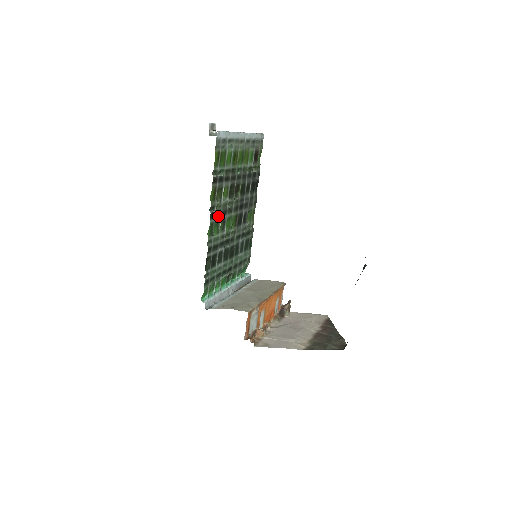
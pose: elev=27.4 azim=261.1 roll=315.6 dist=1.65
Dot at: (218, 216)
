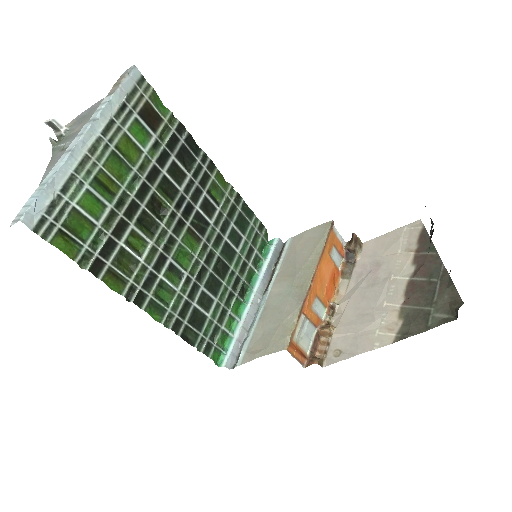
Dot at: (152, 281)
